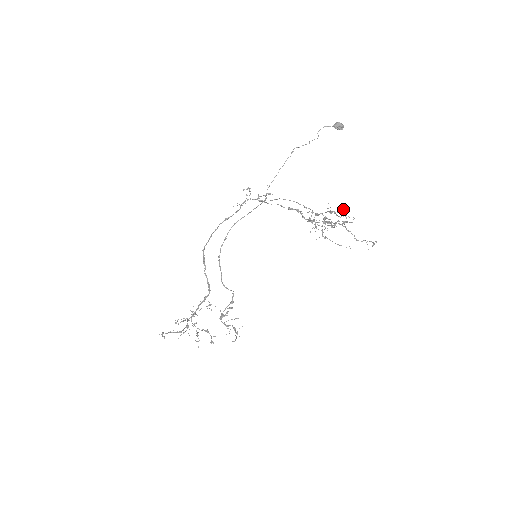
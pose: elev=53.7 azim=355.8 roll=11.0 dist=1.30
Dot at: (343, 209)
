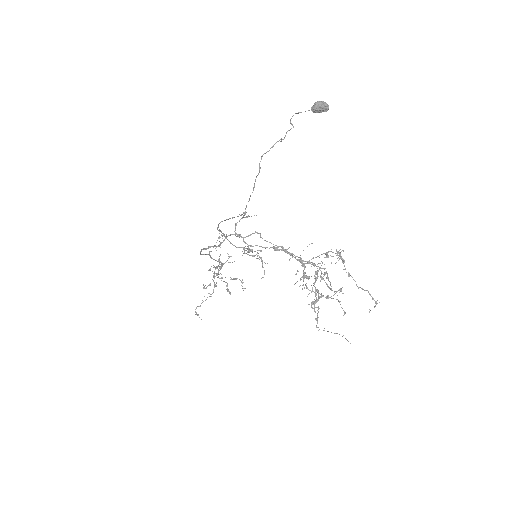
Dot at: (338, 255)
